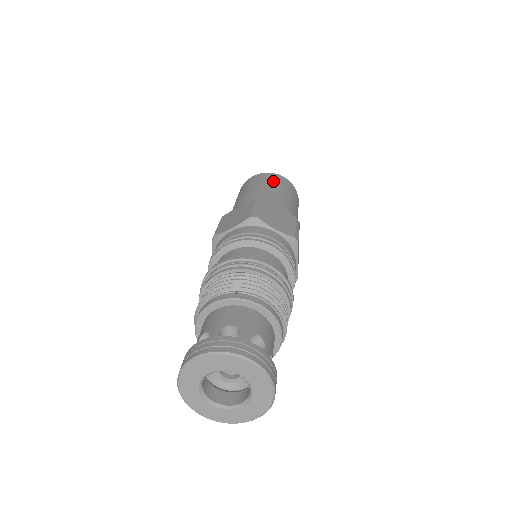
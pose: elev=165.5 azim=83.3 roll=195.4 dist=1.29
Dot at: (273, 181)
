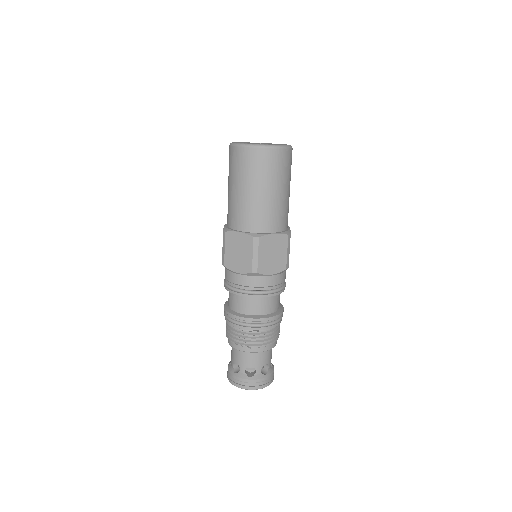
Dot at: (267, 172)
